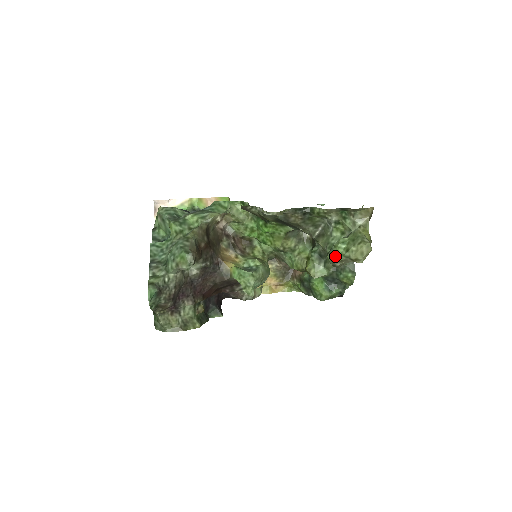
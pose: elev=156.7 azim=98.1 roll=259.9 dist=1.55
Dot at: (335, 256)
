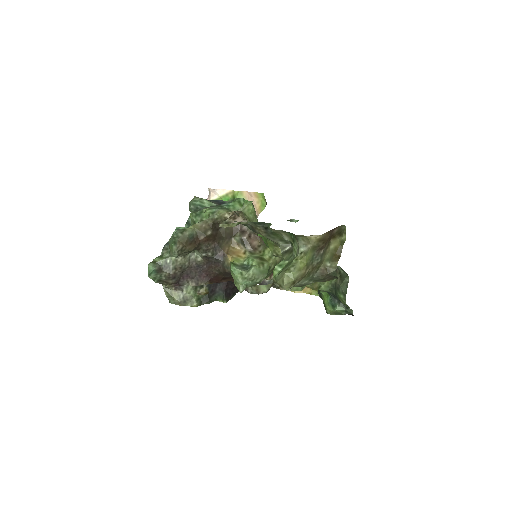
Dot at: (273, 277)
